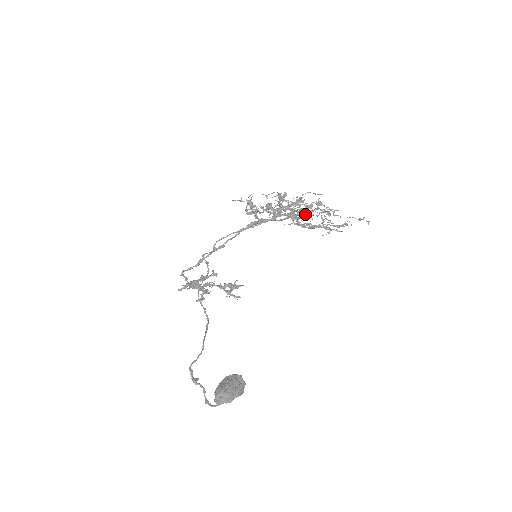
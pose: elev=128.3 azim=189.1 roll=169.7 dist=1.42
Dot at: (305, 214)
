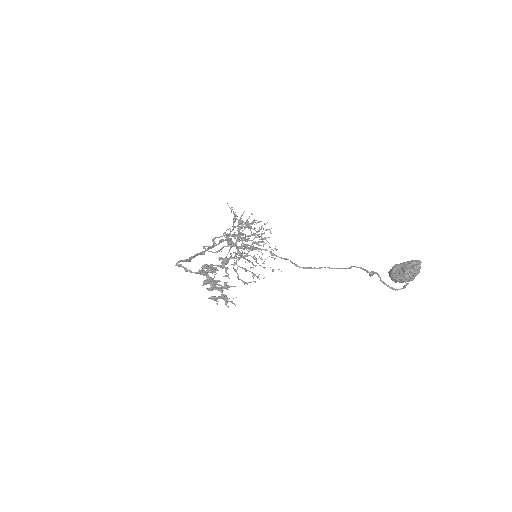
Dot at: occluded
